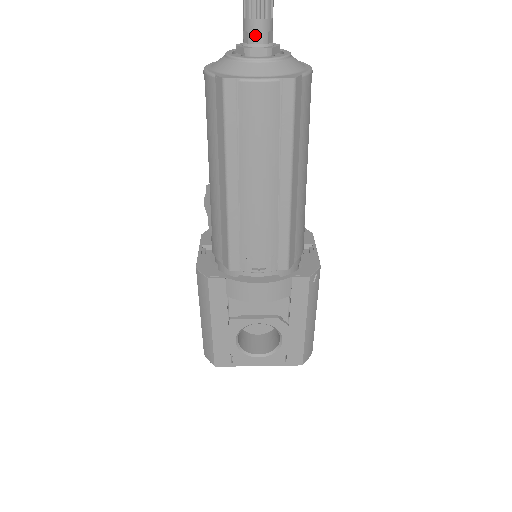
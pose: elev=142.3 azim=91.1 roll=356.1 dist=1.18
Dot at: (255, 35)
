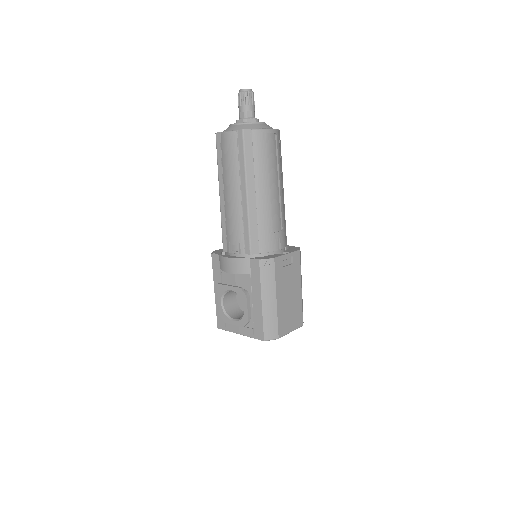
Dot at: (241, 114)
